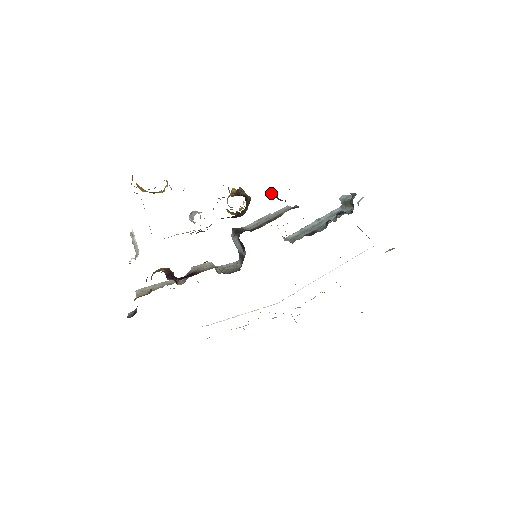
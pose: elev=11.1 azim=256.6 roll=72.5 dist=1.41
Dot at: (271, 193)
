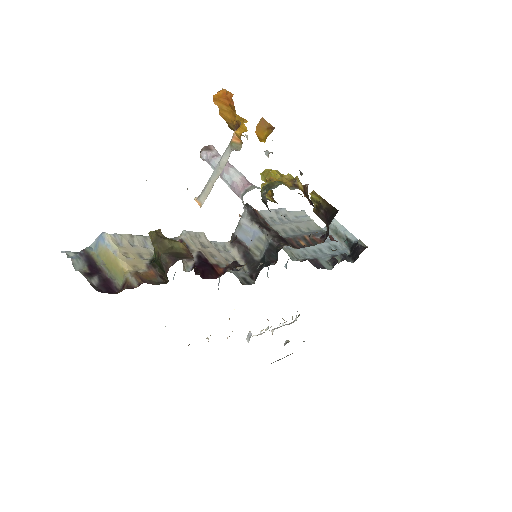
Dot at: (312, 198)
